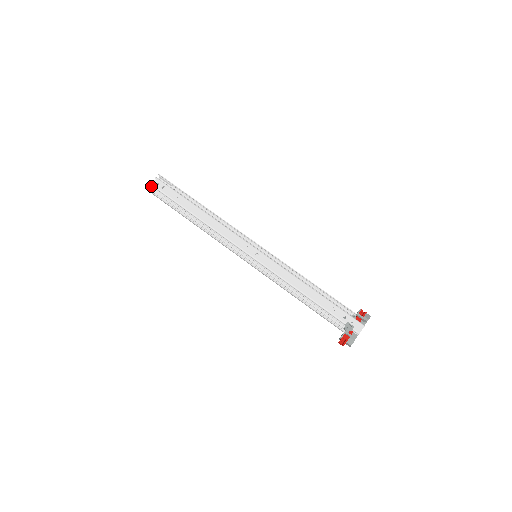
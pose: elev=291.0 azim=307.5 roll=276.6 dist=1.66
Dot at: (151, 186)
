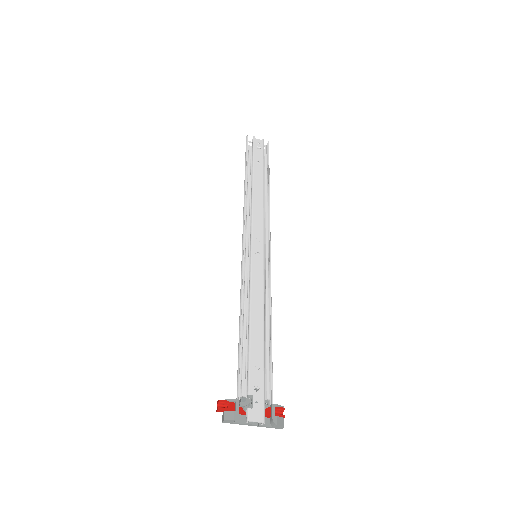
Dot at: (252, 141)
